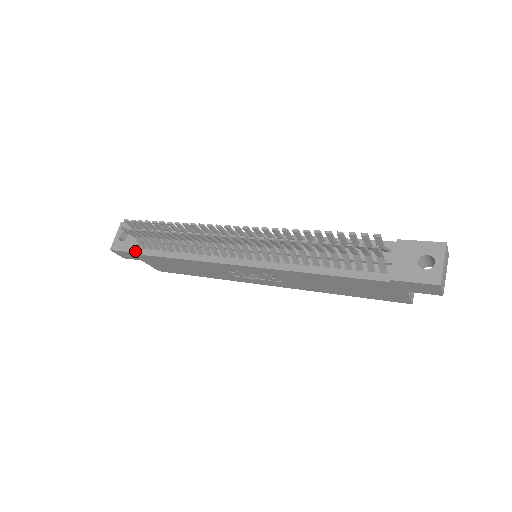
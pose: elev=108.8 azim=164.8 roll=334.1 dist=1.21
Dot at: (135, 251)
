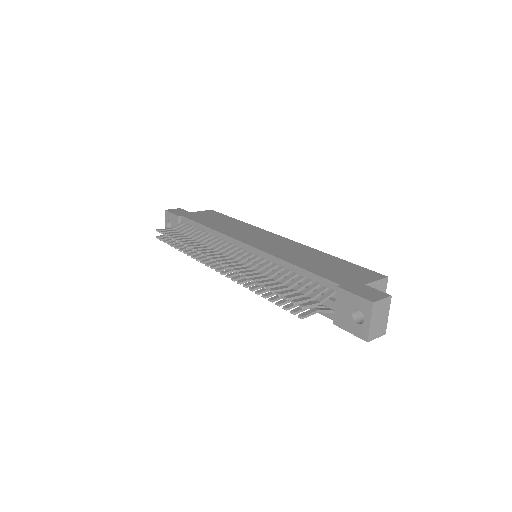
Dot at: occluded
